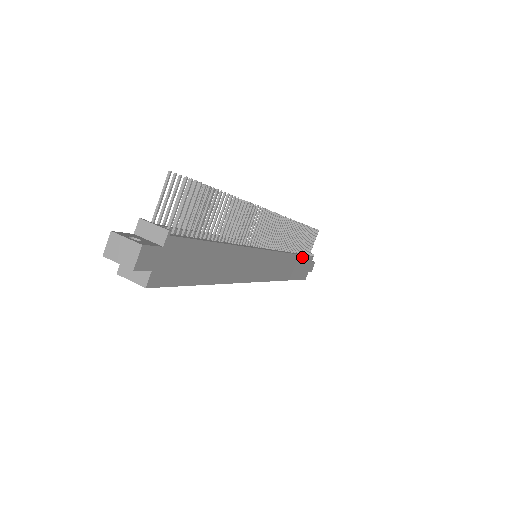
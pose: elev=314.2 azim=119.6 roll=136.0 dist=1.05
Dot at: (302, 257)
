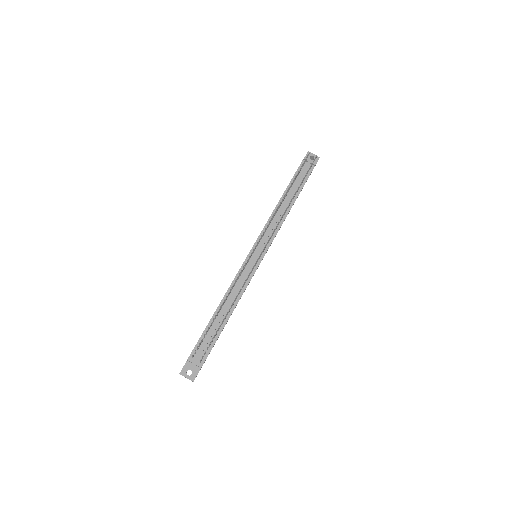
Dot at: occluded
